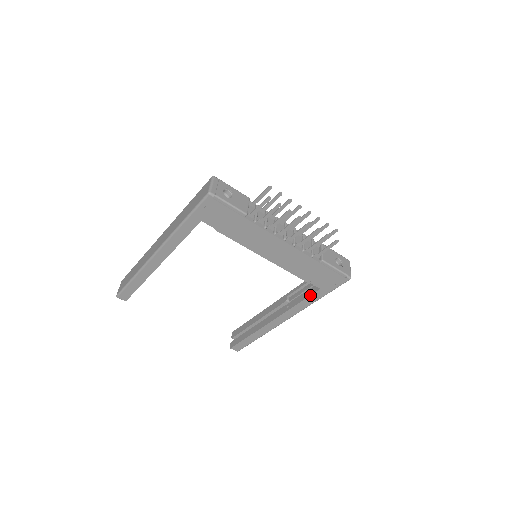
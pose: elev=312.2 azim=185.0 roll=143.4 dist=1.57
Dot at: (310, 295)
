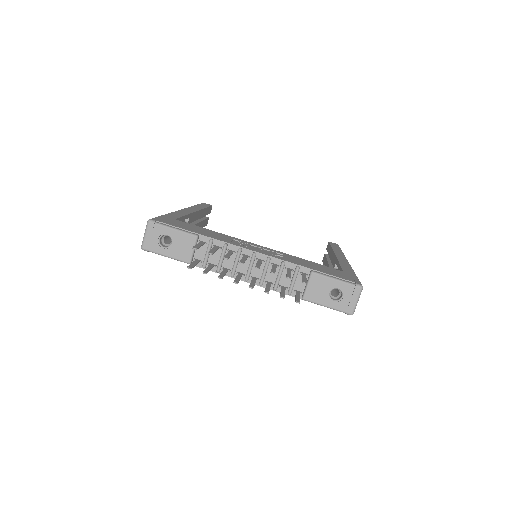
Dot at: occluded
